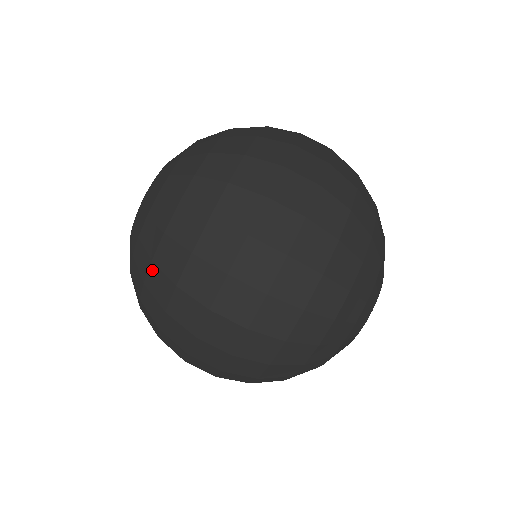
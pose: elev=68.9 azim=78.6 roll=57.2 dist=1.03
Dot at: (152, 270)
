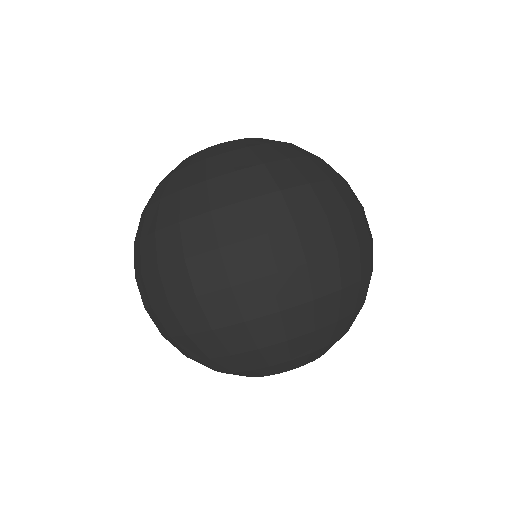
Dot at: (258, 168)
